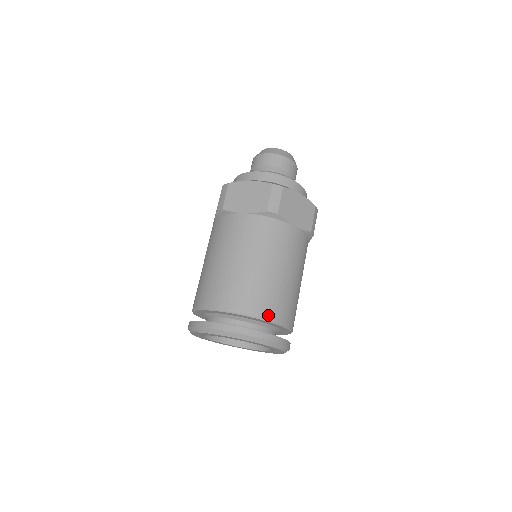
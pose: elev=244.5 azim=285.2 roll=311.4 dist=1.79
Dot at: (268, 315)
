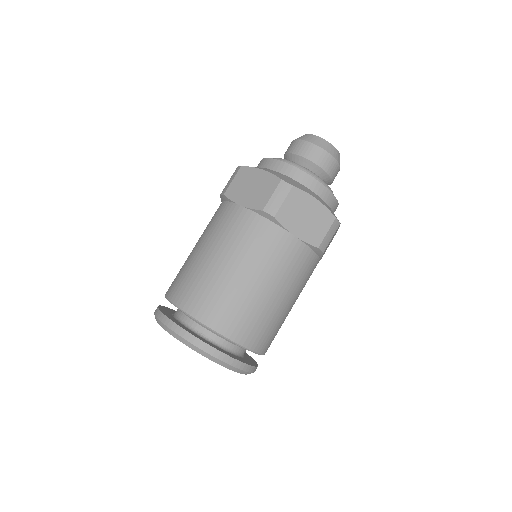
Dot at: (266, 350)
